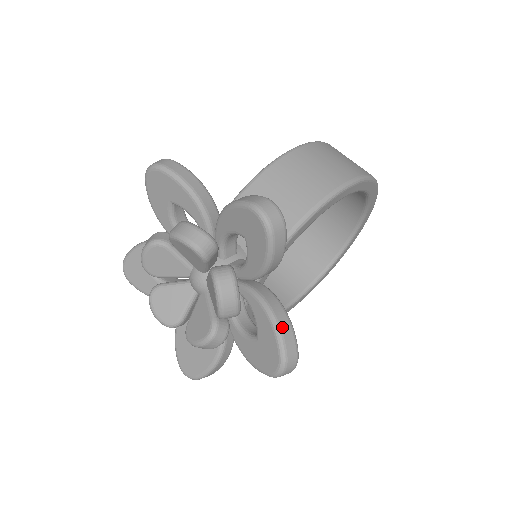
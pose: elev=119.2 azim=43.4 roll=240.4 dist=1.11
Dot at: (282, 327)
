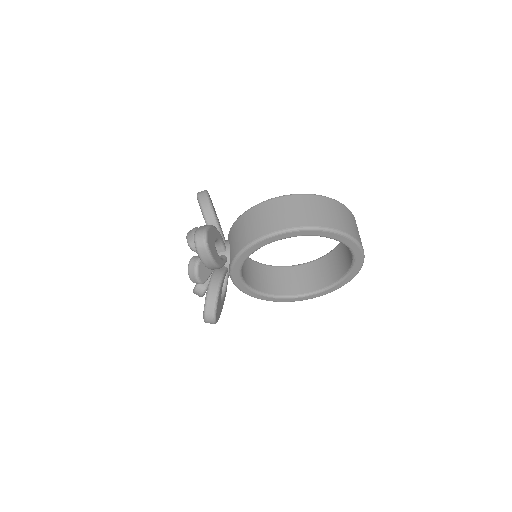
Dot at: (209, 298)
